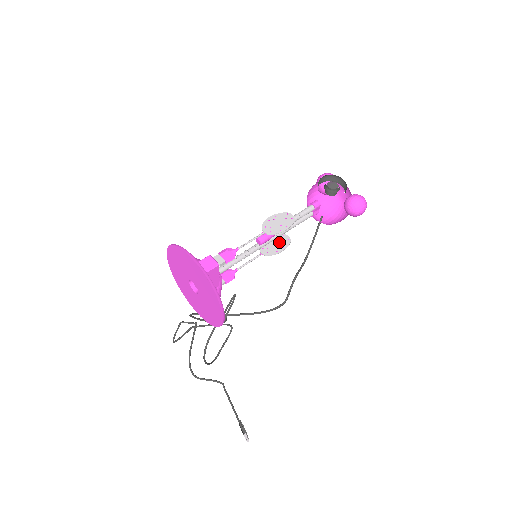
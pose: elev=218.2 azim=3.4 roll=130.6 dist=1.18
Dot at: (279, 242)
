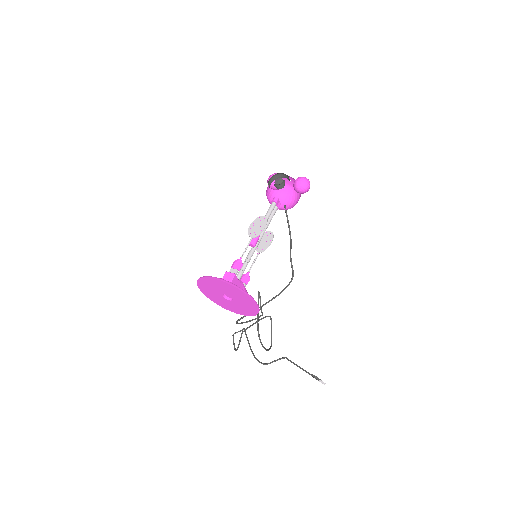
Dot at: (266, 238)
